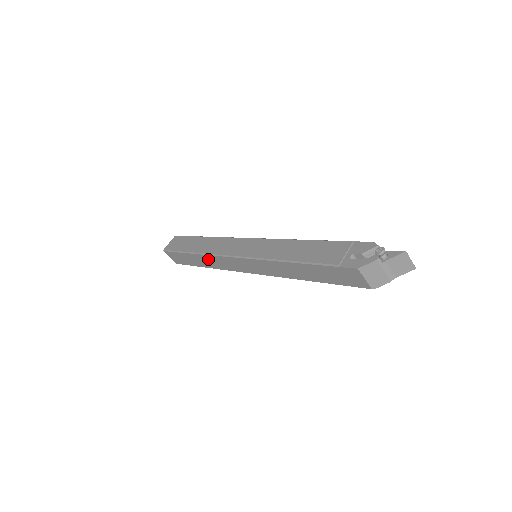
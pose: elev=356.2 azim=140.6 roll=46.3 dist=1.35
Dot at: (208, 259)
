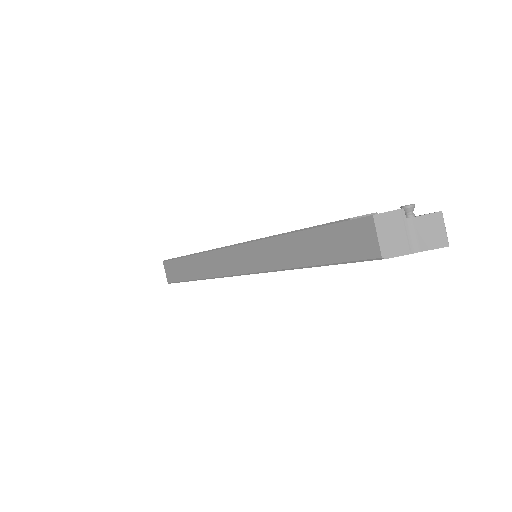
Dot at: (203, 261)
